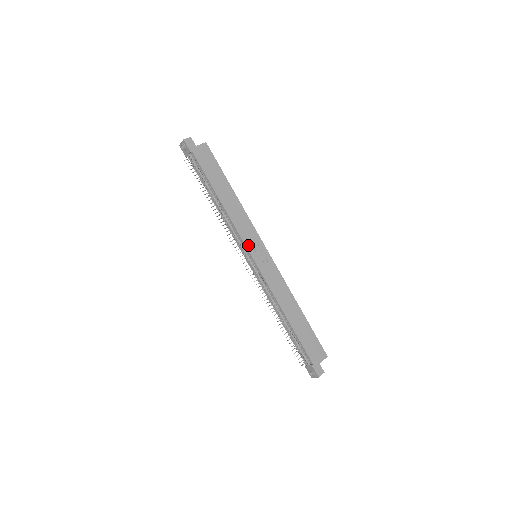
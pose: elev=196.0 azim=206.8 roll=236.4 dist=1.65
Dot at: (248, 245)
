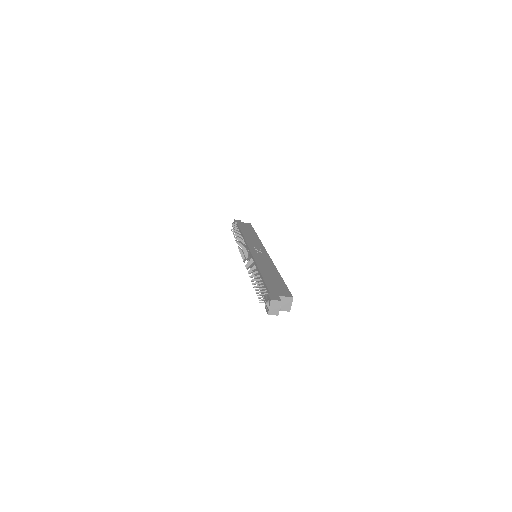
Dot at: (250, 246)
